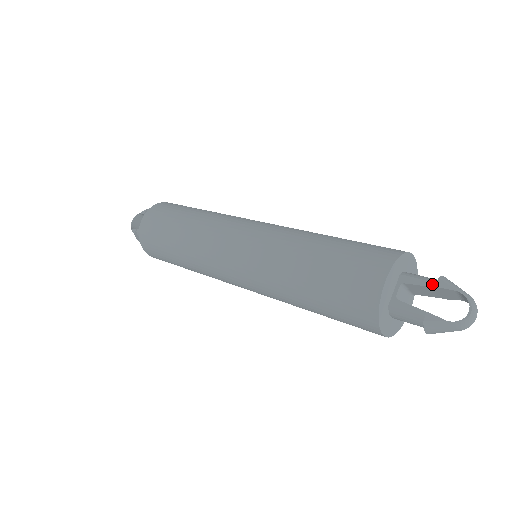
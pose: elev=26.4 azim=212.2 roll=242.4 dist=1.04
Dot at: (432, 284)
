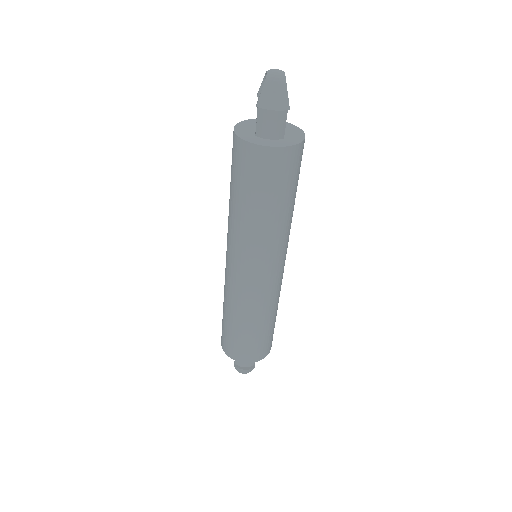
Dot at: occluded
